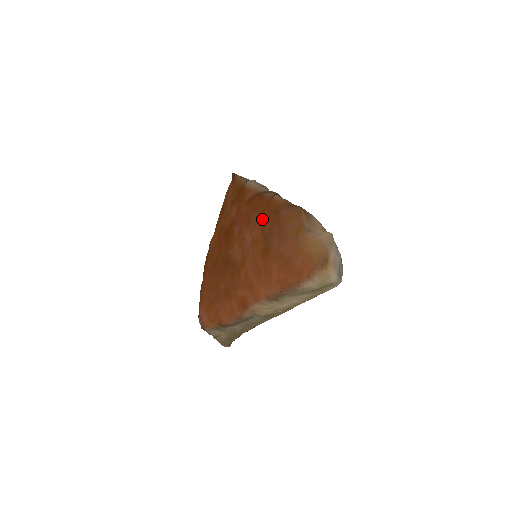
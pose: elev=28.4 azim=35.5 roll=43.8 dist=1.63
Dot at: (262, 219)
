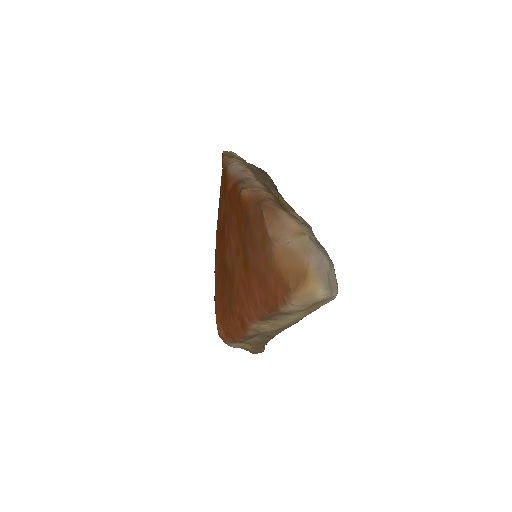
Dot at: (238, 221)
